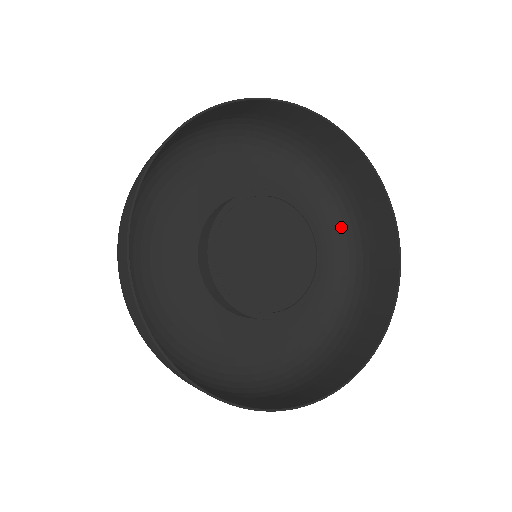
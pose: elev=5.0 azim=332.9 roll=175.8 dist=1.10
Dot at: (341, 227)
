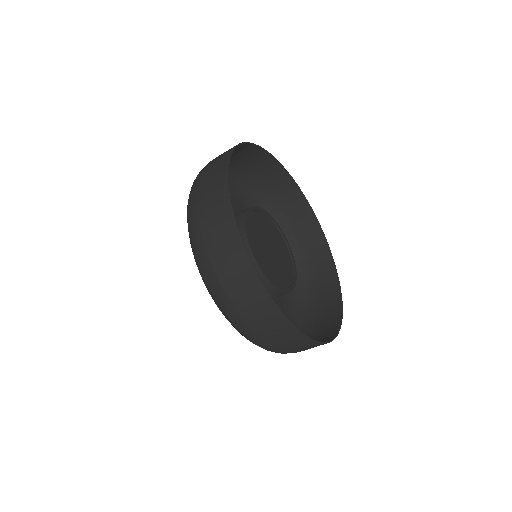
Dot at: occluded
